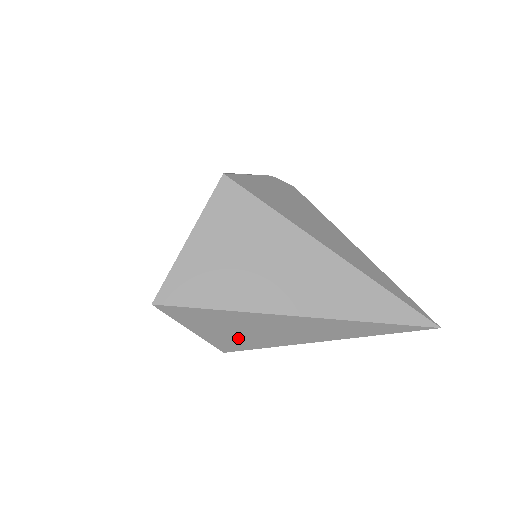
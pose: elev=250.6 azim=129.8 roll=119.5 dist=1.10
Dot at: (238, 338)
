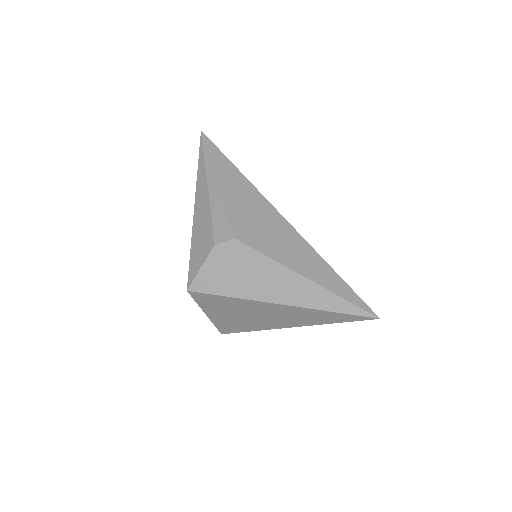
Dot at: occluded
